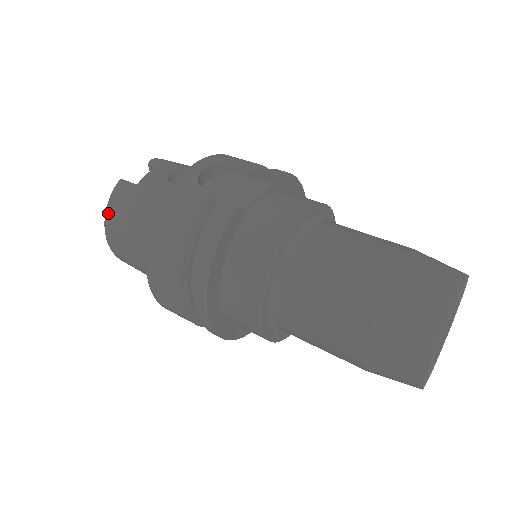
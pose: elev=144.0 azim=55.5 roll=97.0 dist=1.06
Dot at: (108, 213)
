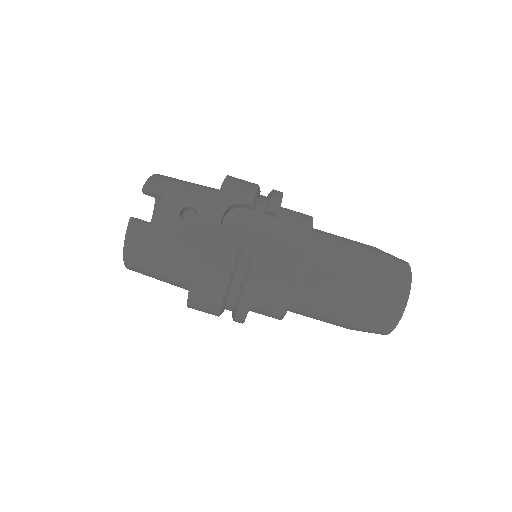
Dot at: (128, 251)
